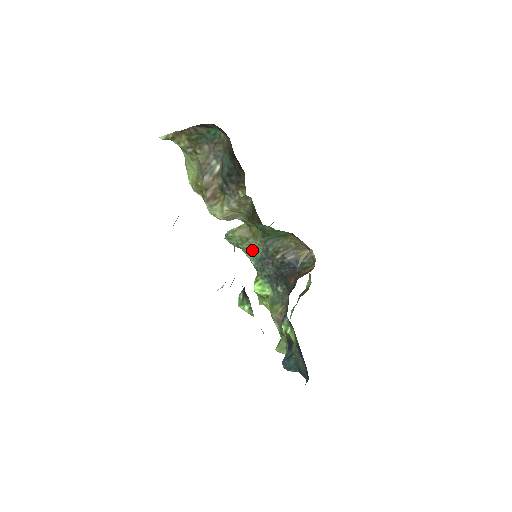
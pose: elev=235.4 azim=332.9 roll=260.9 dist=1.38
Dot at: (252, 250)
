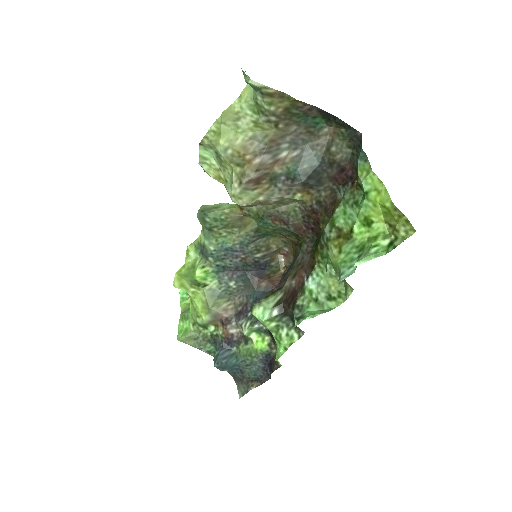
Dot at: (226, 237)
